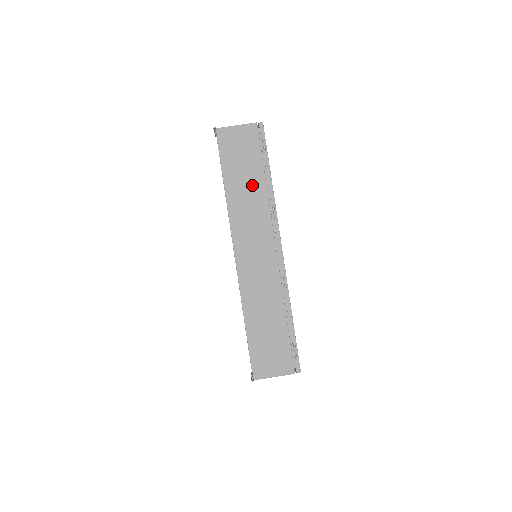
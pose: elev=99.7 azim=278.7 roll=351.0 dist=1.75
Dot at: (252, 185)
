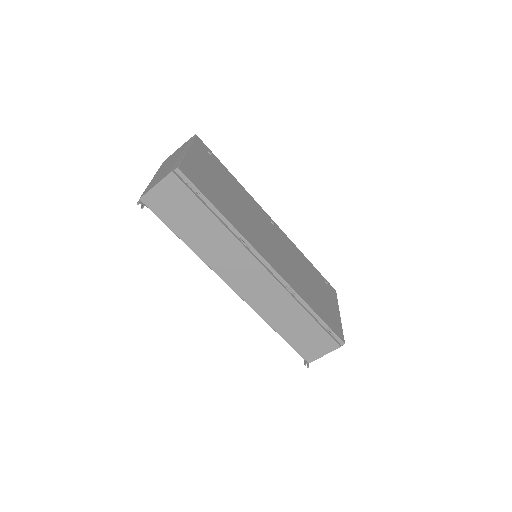
Dot at: (209, 230)
